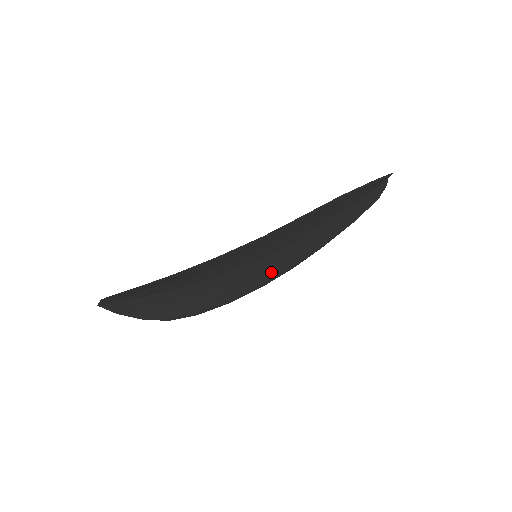
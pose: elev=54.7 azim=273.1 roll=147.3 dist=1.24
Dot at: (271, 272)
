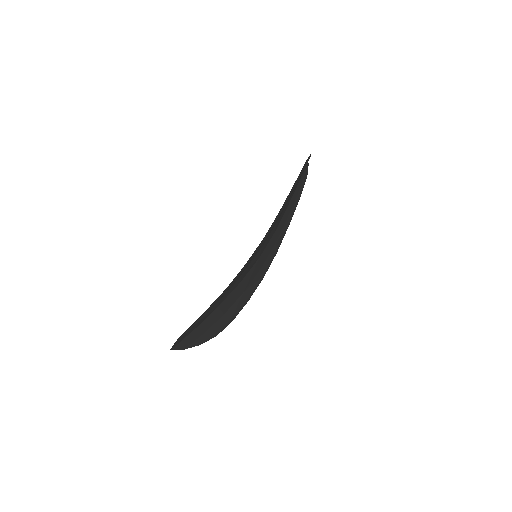
Dot at: (266, 263)
